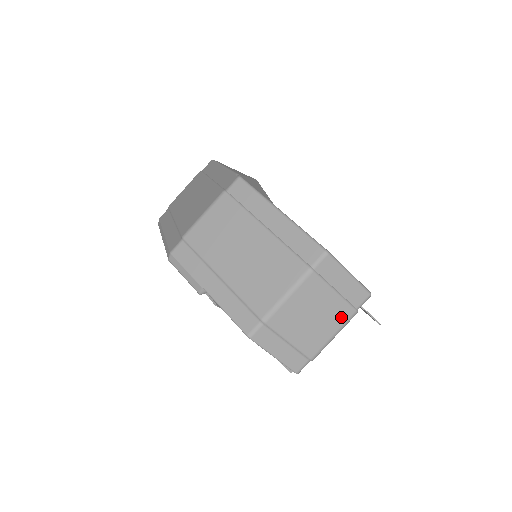
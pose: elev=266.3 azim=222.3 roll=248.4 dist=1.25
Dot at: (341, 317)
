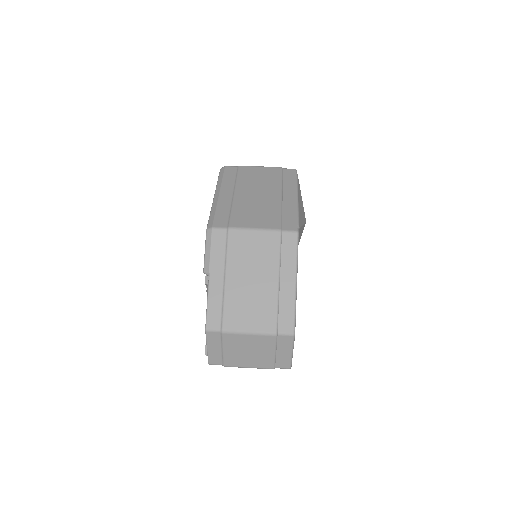
Dot at: (263, 364)
